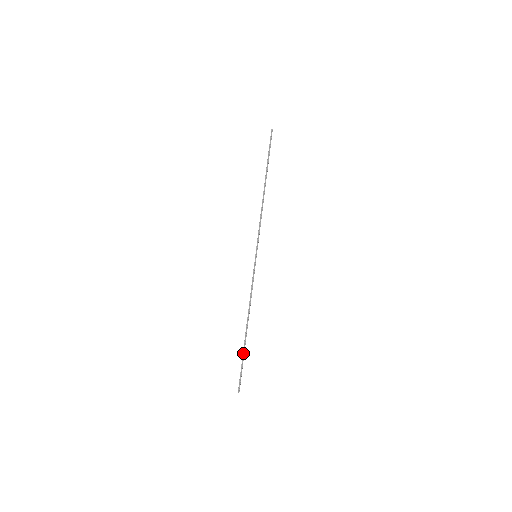
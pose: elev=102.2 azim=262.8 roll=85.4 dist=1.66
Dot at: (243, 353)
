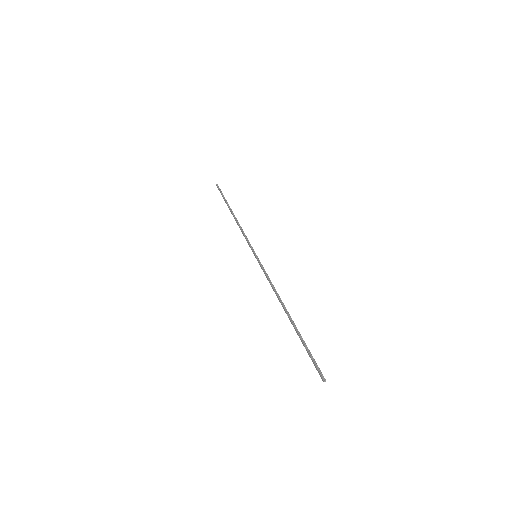
Dot at: (300, 337)
